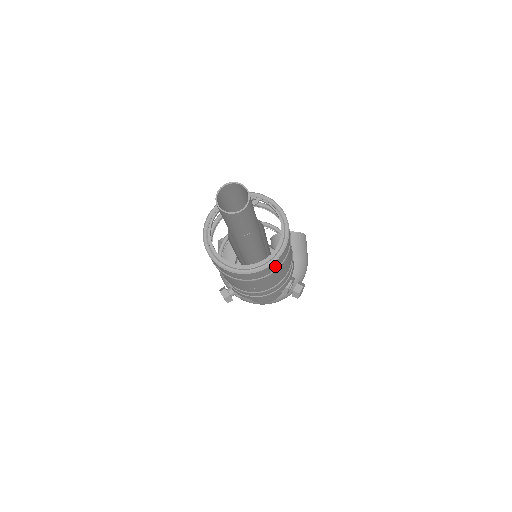
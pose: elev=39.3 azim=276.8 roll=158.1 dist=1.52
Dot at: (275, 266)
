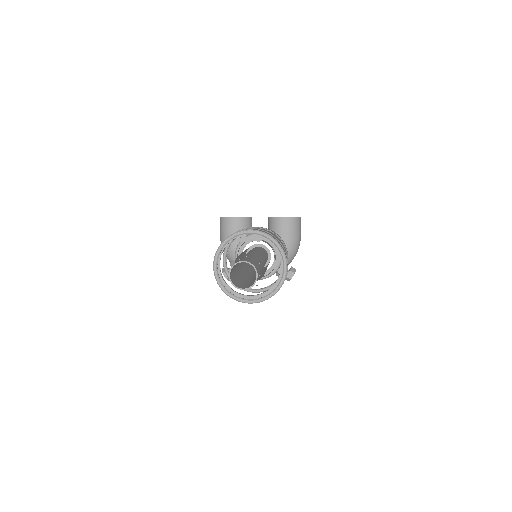
Dot at: occluded
